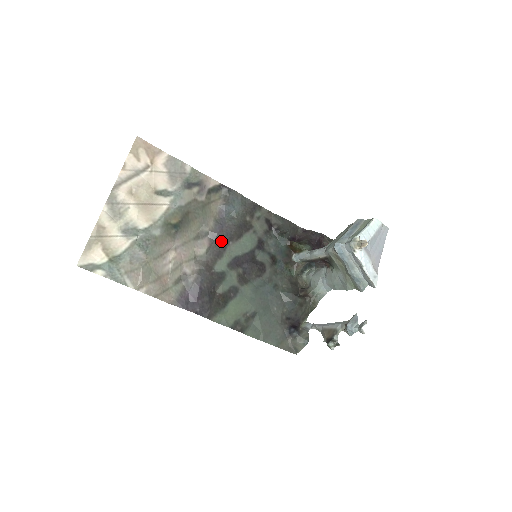
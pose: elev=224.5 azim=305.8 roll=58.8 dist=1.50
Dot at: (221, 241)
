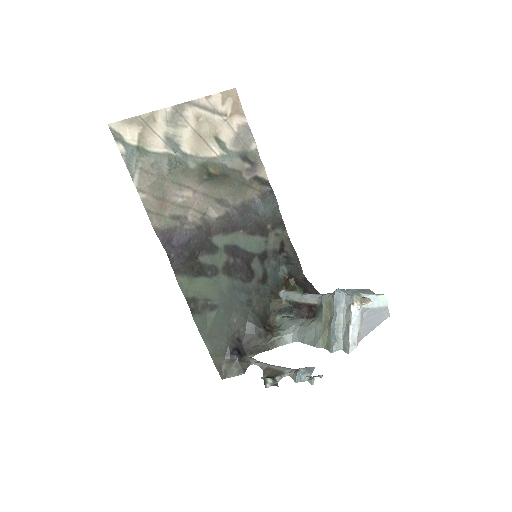
Dot at: (235, 222)
